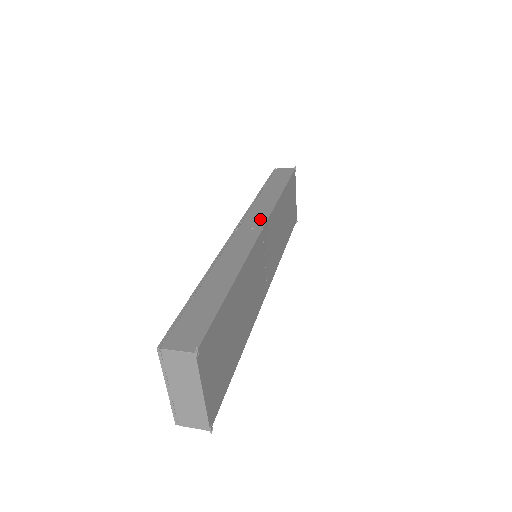
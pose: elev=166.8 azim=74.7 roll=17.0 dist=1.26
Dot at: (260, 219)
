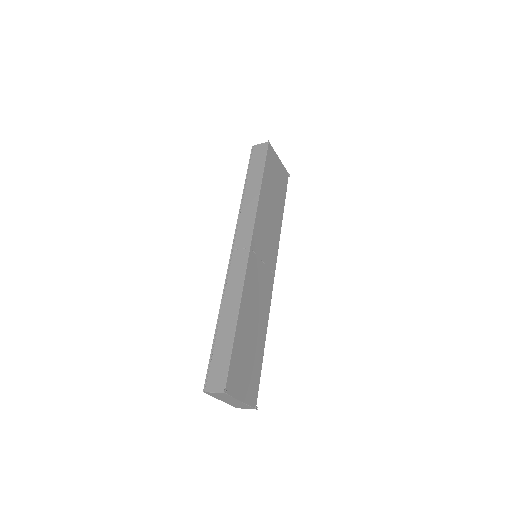
Dot at: (247, 234)
